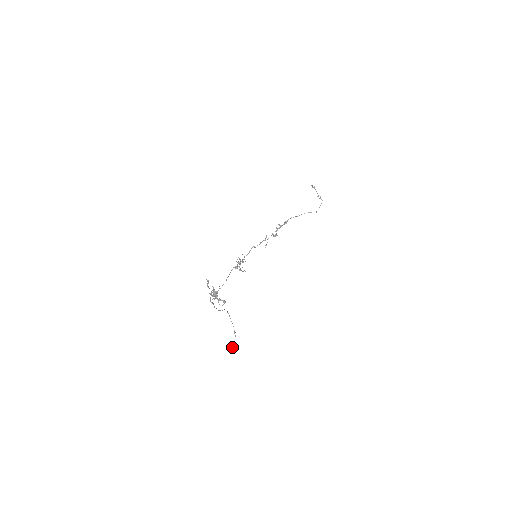
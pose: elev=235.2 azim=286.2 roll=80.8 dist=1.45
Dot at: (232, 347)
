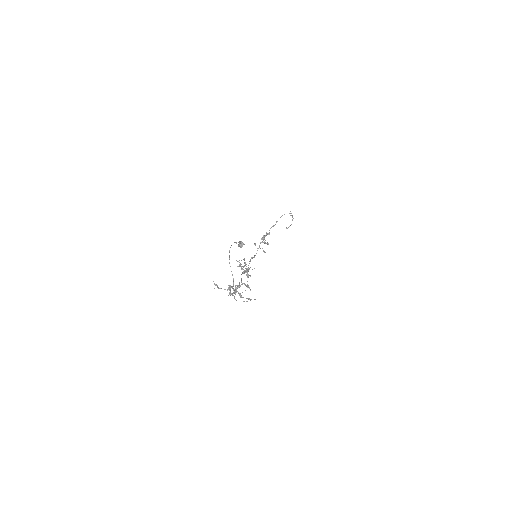
Dot at: (239, 245)
